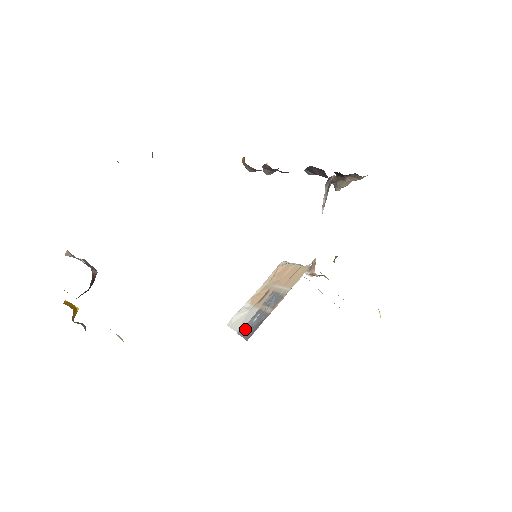
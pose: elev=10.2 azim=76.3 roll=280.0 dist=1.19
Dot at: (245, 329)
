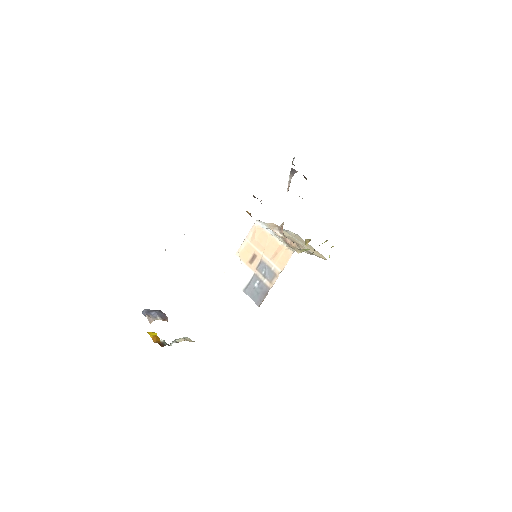
Dot at: (250, 291)
